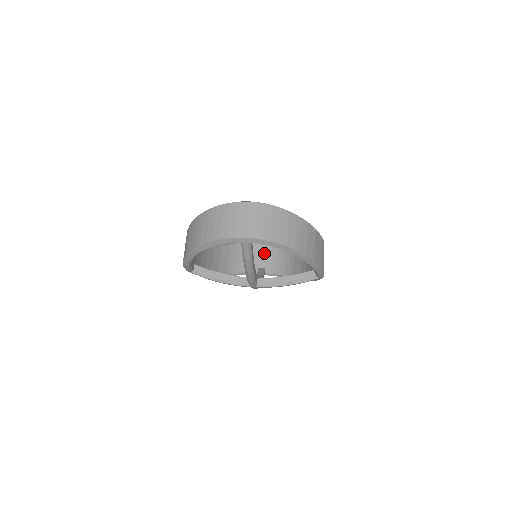
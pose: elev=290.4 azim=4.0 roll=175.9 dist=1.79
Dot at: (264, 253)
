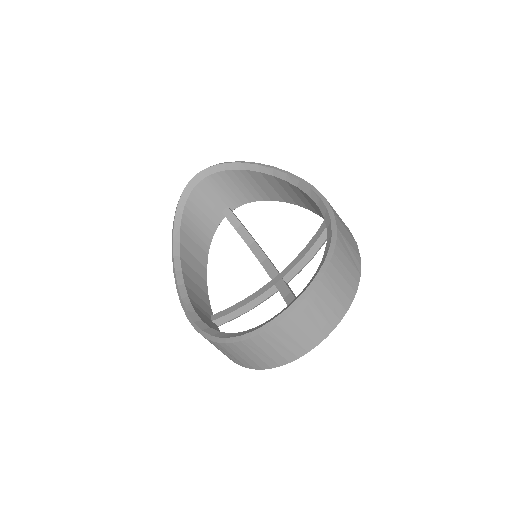
Dot at: (212, 193)
